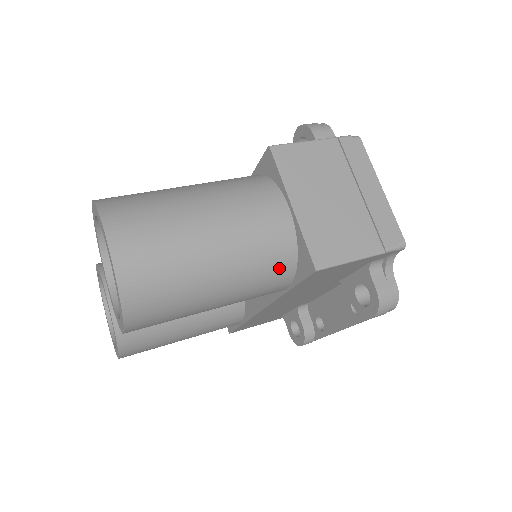
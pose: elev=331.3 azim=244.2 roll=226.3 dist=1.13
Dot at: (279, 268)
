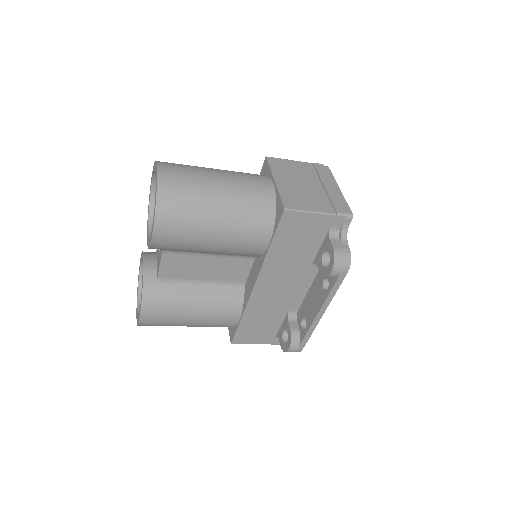
Dot at: (262, 216)
